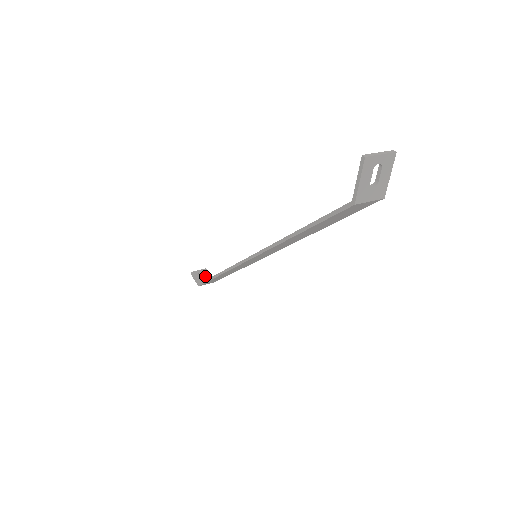
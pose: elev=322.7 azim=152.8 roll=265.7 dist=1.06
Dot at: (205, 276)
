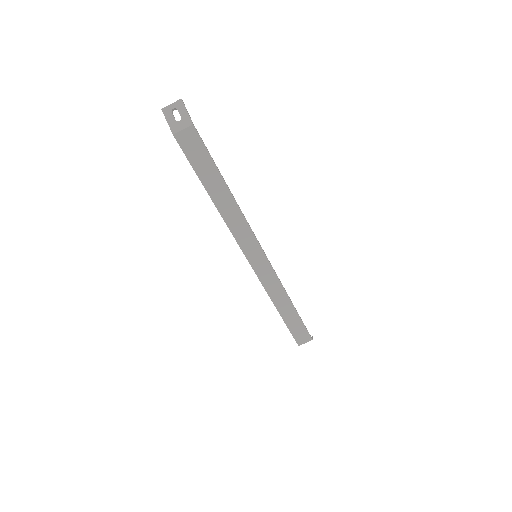
Dot at: occluded
